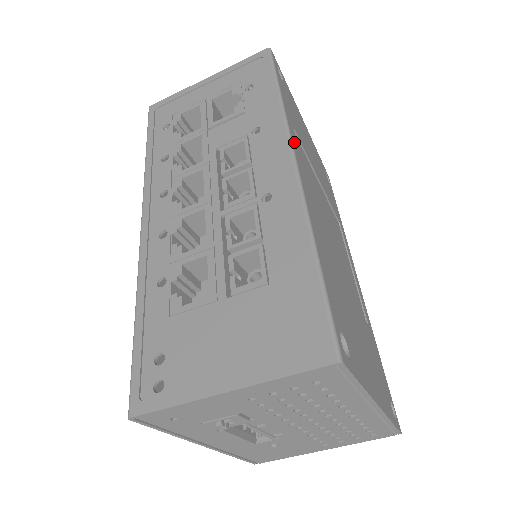
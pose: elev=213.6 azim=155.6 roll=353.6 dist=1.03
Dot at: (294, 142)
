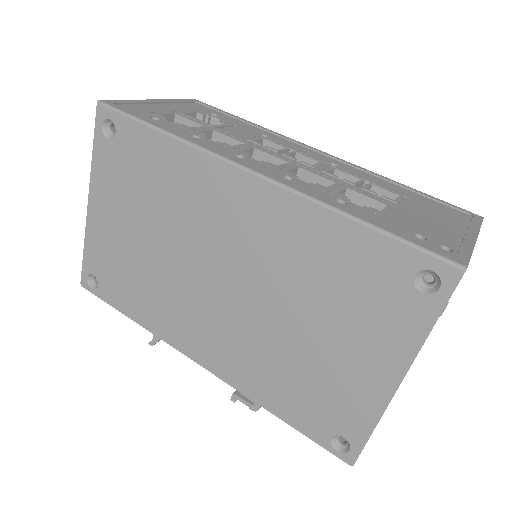
Dot at: occluded
